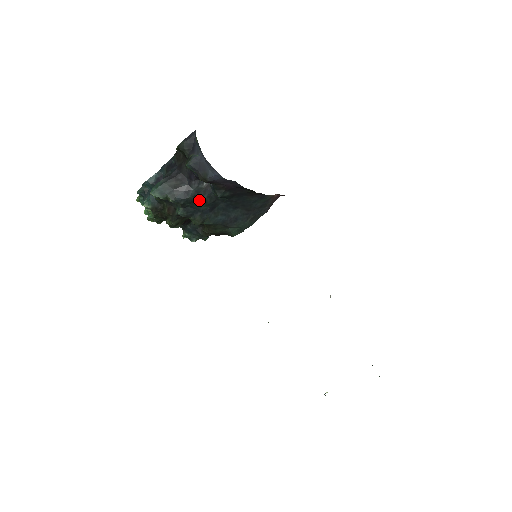
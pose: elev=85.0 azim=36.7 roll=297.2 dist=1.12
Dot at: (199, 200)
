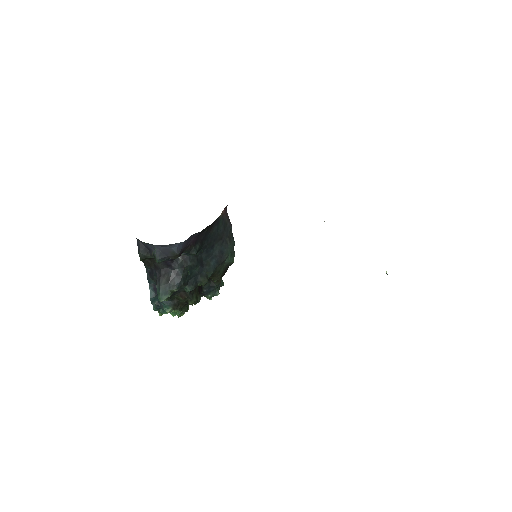
Dot at: (189, 270)
